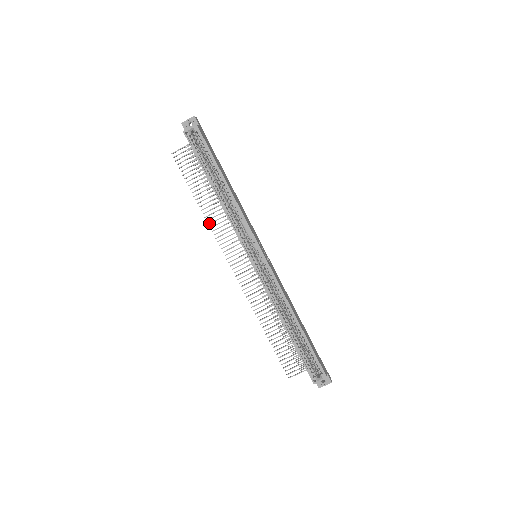
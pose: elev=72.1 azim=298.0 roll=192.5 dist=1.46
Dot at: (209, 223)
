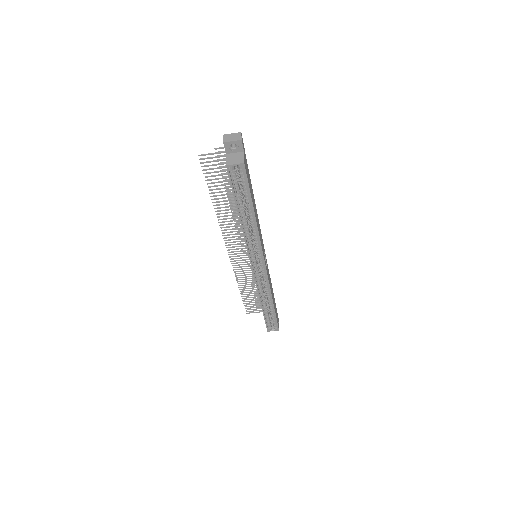
Dot at: (219, 219)
